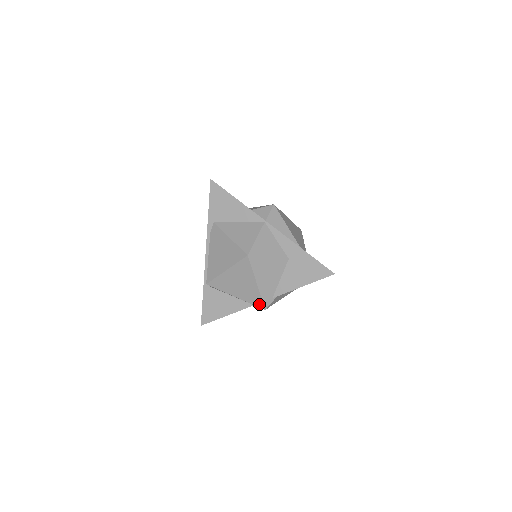
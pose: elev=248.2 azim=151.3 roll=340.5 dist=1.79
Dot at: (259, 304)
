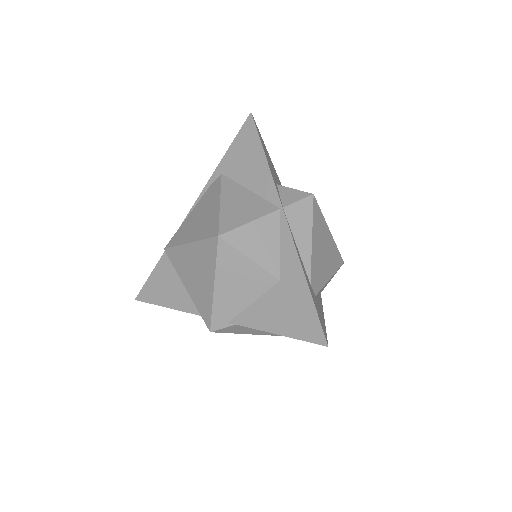
Dot at: (206, 318)
